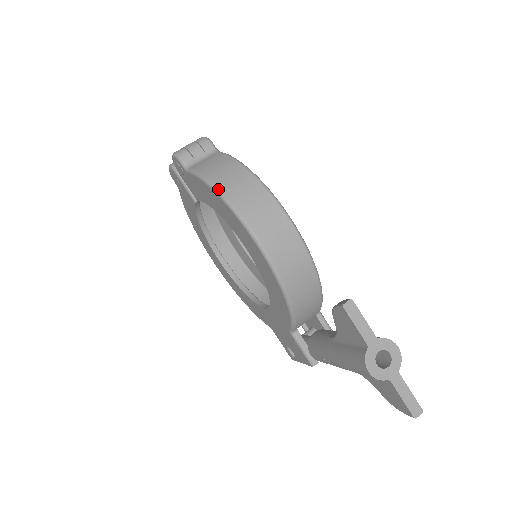
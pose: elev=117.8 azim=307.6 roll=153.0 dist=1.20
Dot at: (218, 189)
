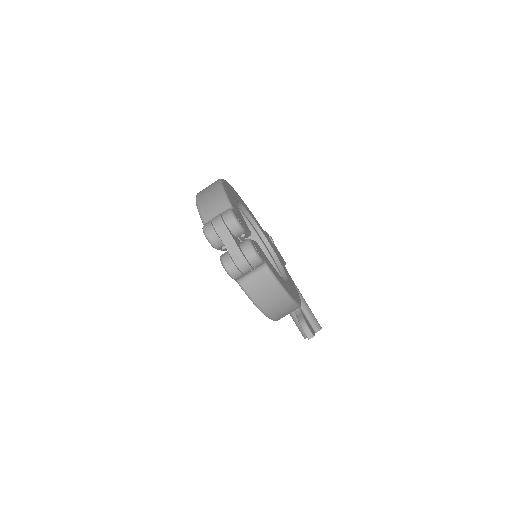
Dot at: (264, 312)
